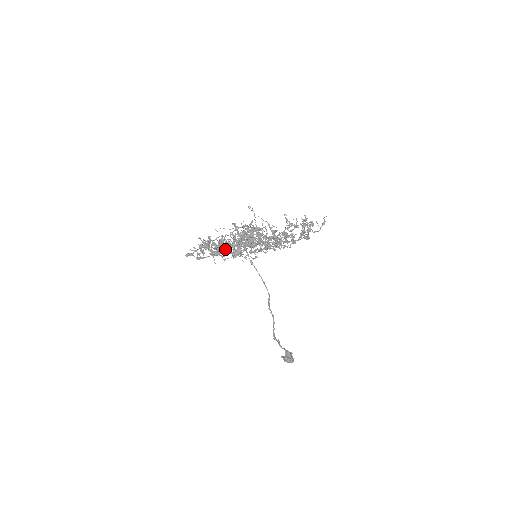
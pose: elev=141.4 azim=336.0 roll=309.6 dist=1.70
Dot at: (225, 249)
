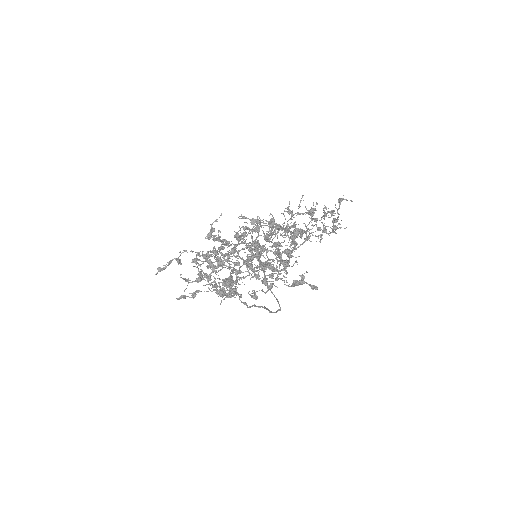
Dot at: (237, 282)
